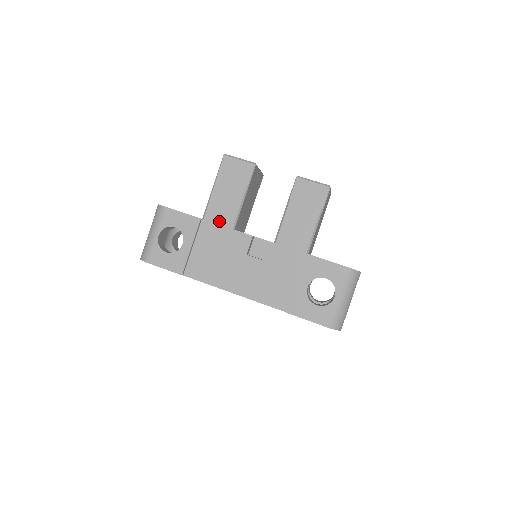
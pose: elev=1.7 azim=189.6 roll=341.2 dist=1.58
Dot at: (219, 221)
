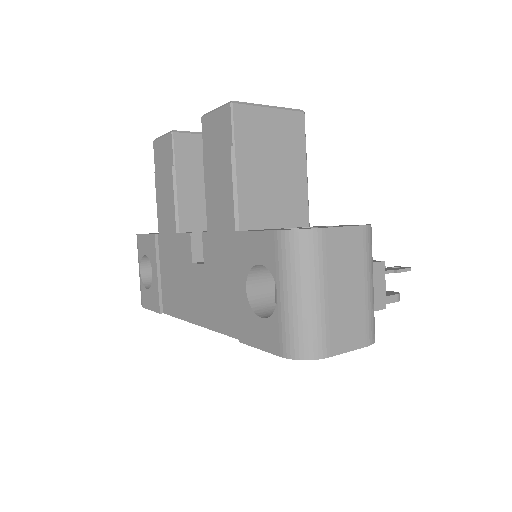
Dot at: (167, 229)
